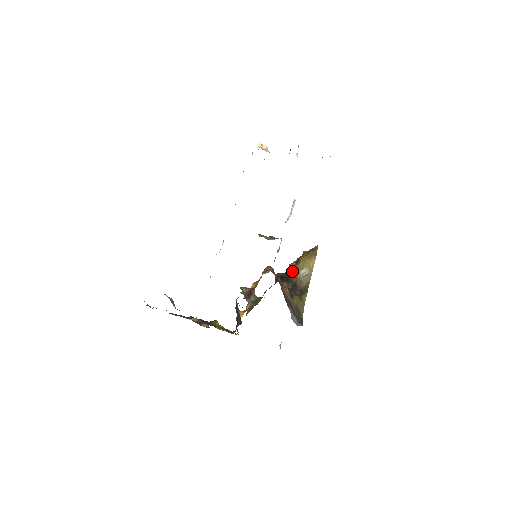
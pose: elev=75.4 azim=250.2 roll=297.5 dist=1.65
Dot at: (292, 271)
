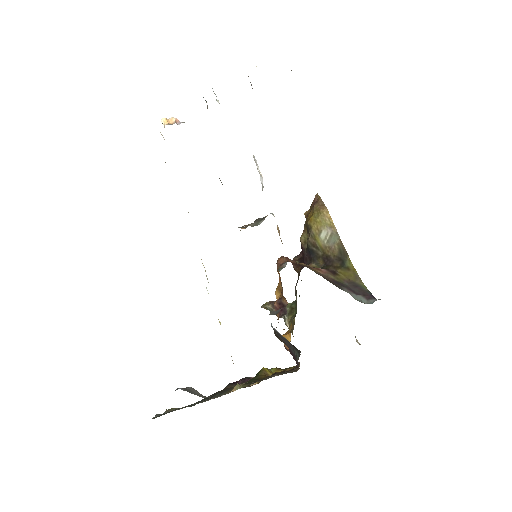
Dot at: (309, 244)
